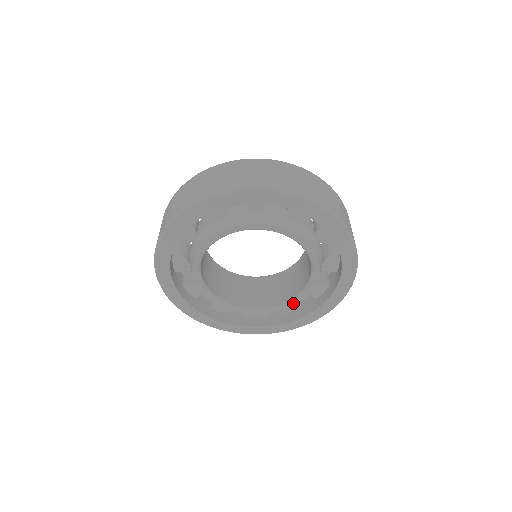
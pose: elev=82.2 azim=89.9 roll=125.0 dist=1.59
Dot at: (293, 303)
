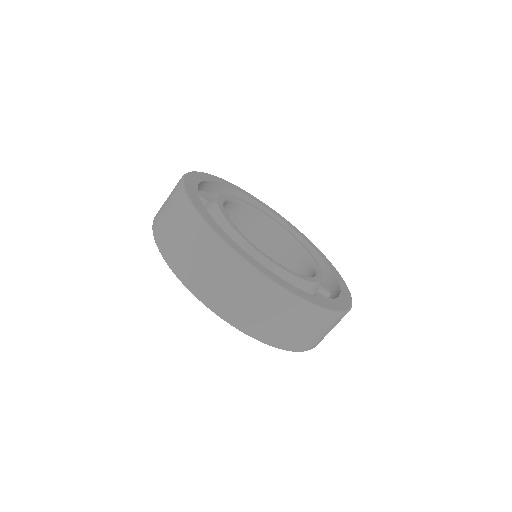
Dot at: occluded
